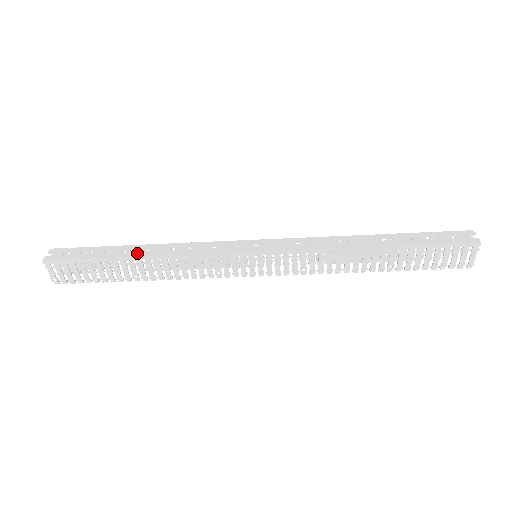
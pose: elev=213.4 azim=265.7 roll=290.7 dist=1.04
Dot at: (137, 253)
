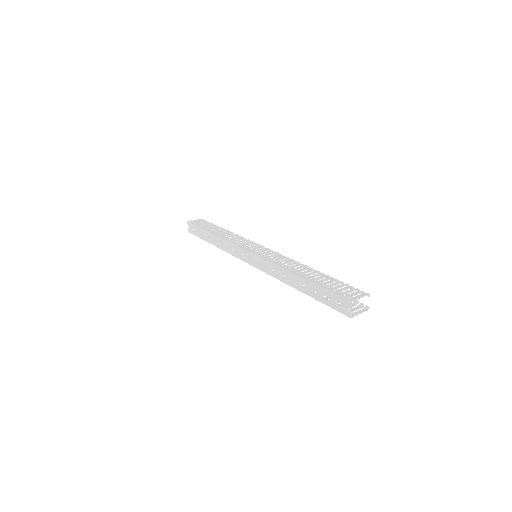
Dot at: (212, 242)
